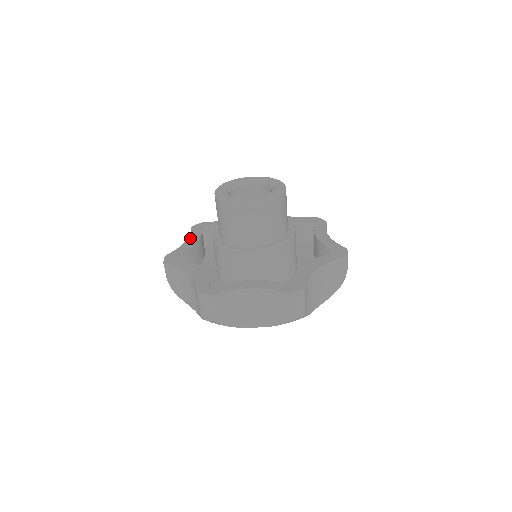
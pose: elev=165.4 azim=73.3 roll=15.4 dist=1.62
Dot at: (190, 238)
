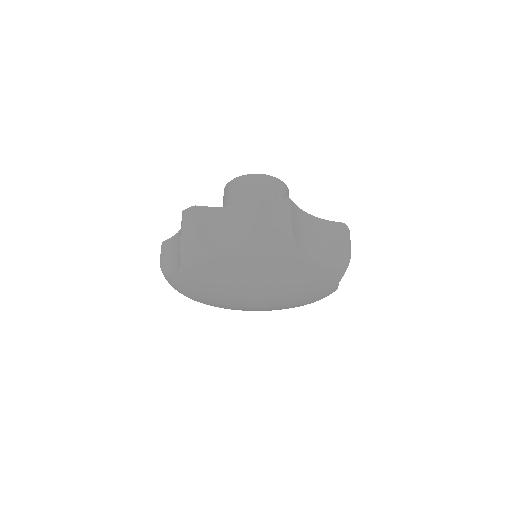
Dot at: occluded
